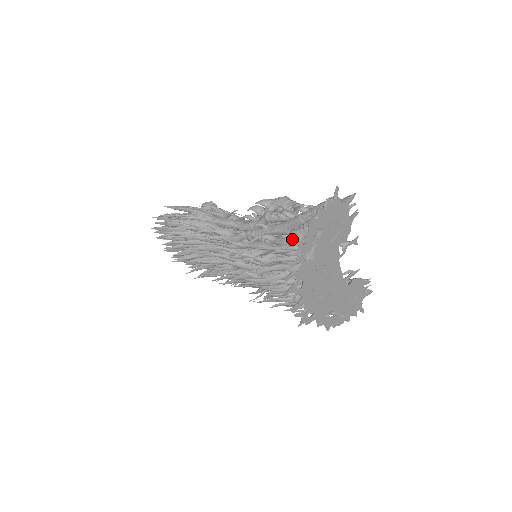
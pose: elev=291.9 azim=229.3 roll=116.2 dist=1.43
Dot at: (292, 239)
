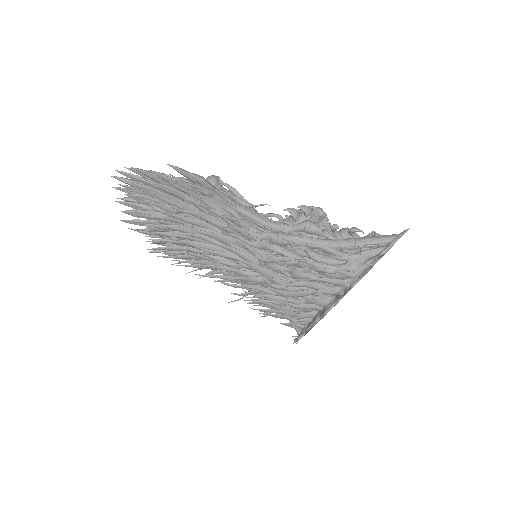
Dot at: (337, 261)
